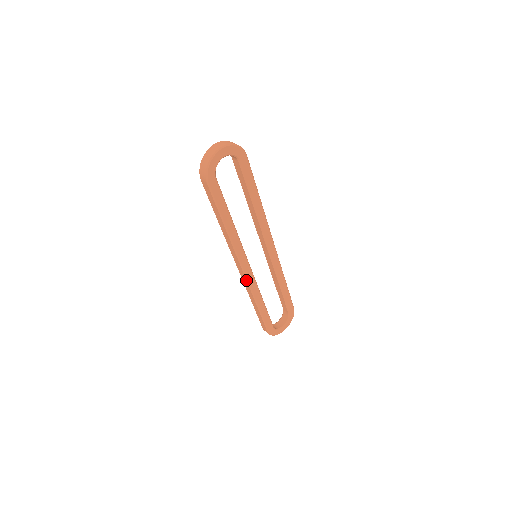
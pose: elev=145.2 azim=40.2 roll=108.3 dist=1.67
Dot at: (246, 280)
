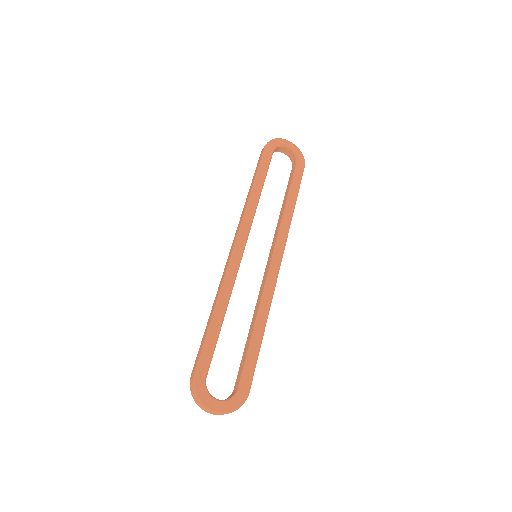
Dot at: (230, 258)
